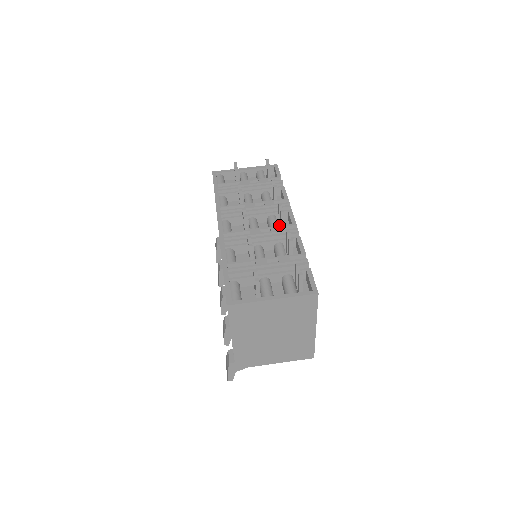
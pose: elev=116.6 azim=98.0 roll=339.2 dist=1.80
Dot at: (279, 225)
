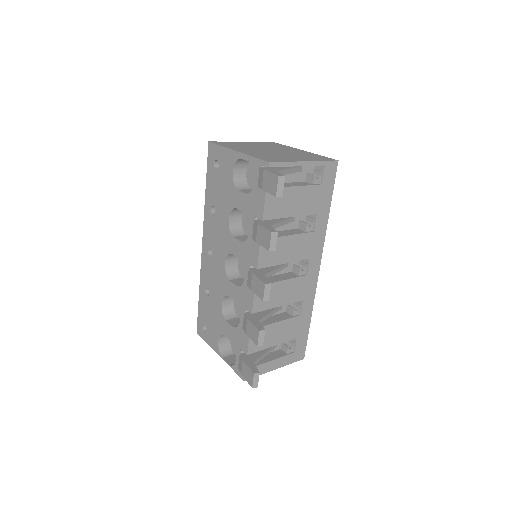
Dot at: occluded
